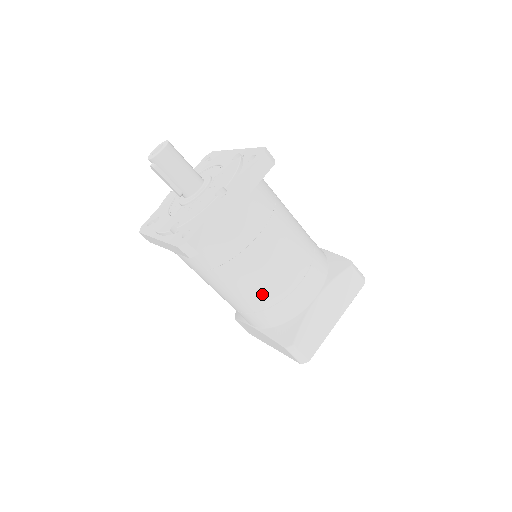
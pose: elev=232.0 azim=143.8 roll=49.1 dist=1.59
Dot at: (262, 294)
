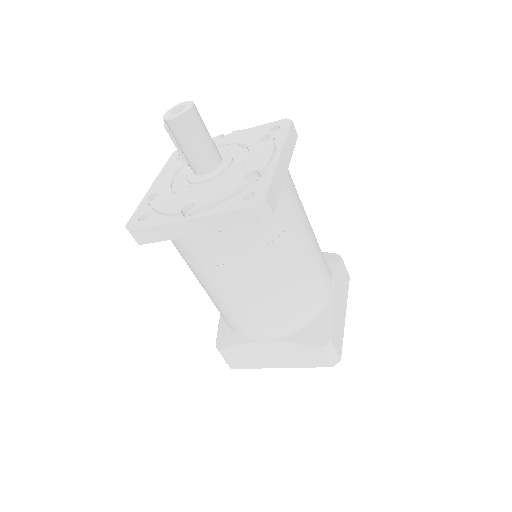
Dot at: (213, 300)
